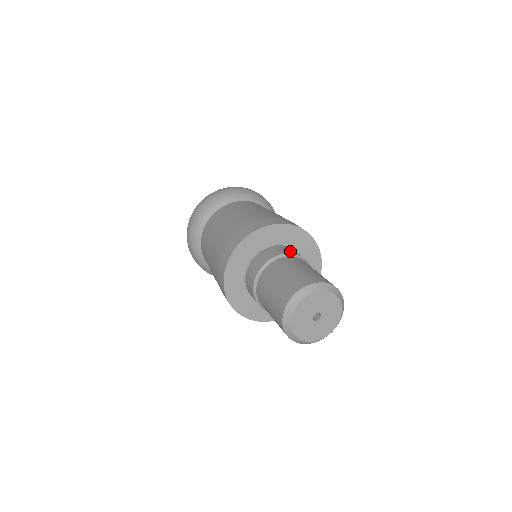
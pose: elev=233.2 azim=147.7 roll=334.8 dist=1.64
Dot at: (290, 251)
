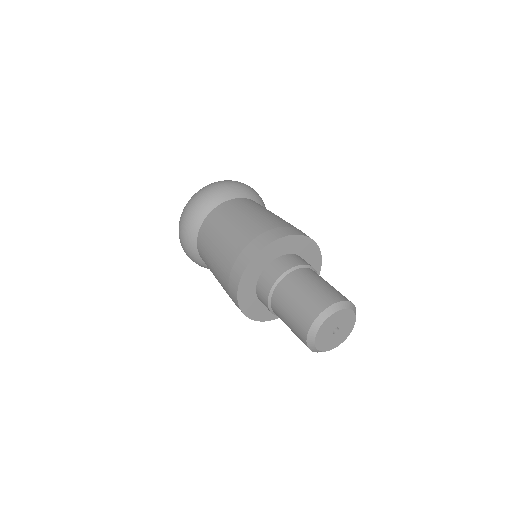
Dot at: occluded
